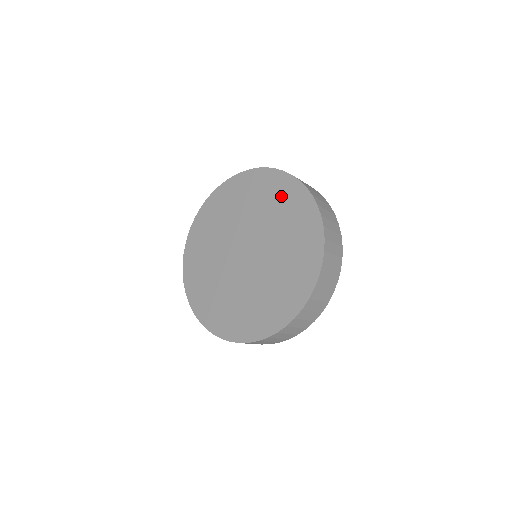
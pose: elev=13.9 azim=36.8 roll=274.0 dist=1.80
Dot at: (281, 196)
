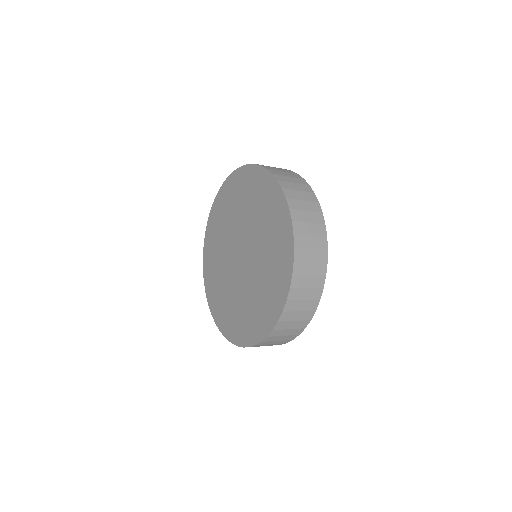
Dot at: (278, 242)
